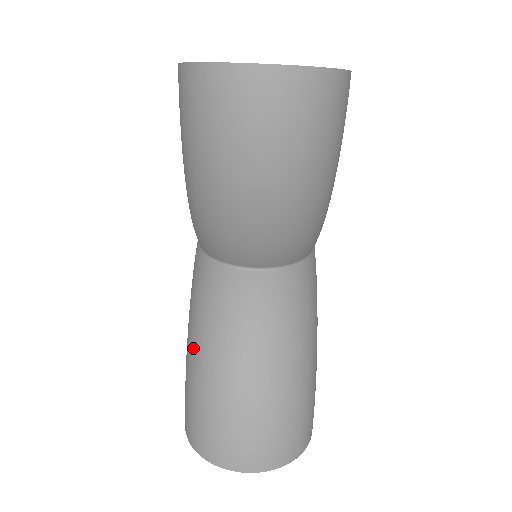
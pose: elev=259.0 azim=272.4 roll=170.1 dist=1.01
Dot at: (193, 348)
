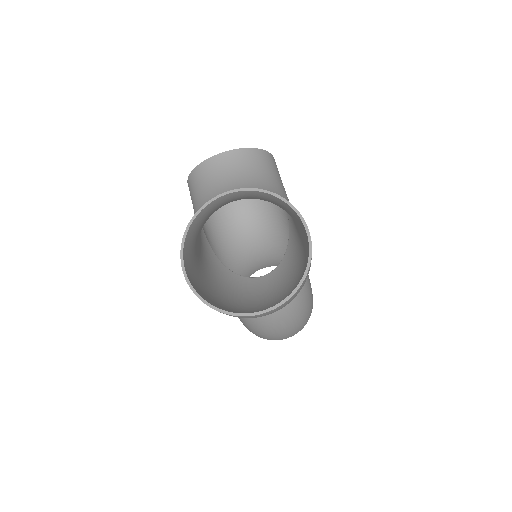
Dot at: occluded
